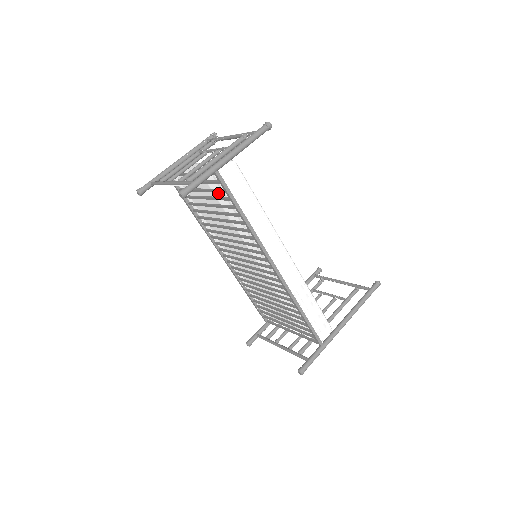
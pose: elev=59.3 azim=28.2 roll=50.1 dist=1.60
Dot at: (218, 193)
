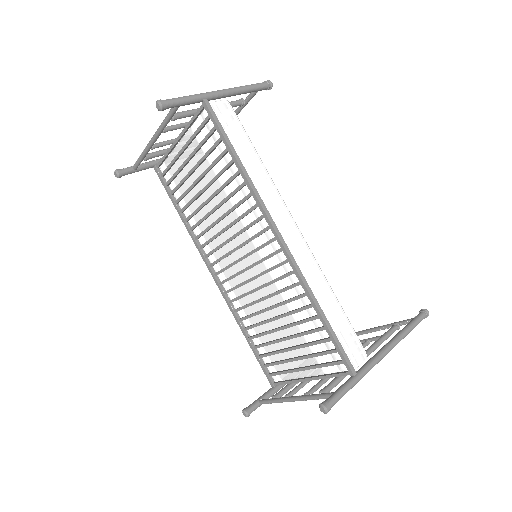
Dot at: (208, 145)
